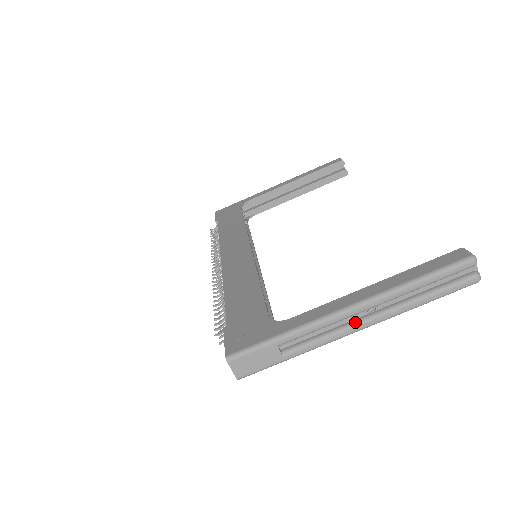
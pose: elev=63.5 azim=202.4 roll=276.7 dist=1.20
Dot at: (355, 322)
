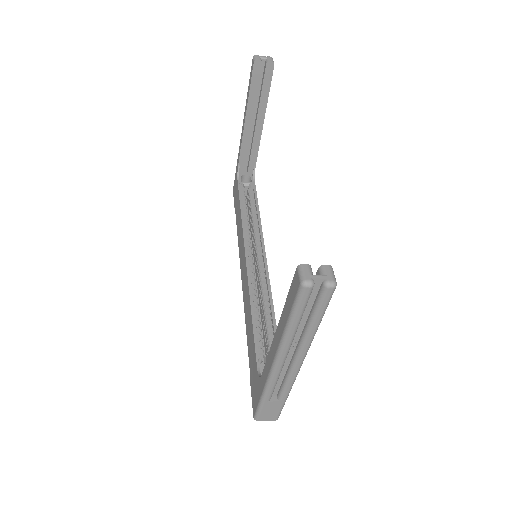
Dot at: (291, 364)
